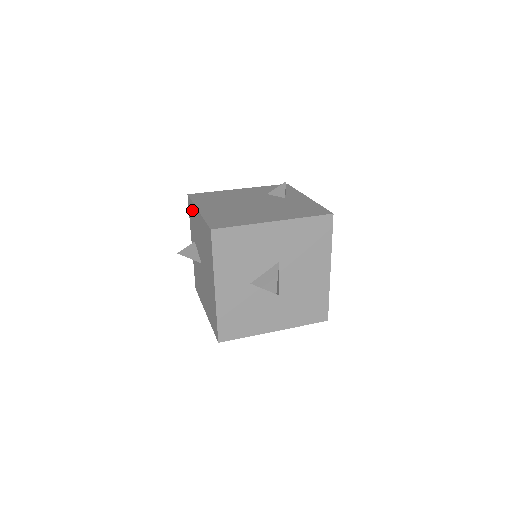
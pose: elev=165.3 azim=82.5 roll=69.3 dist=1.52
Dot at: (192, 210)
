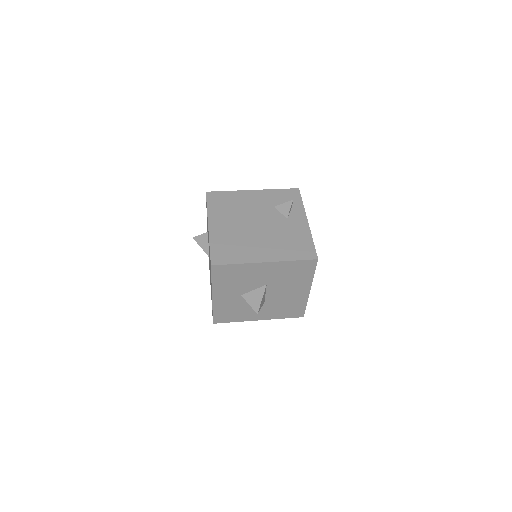
Dot at: occluded
